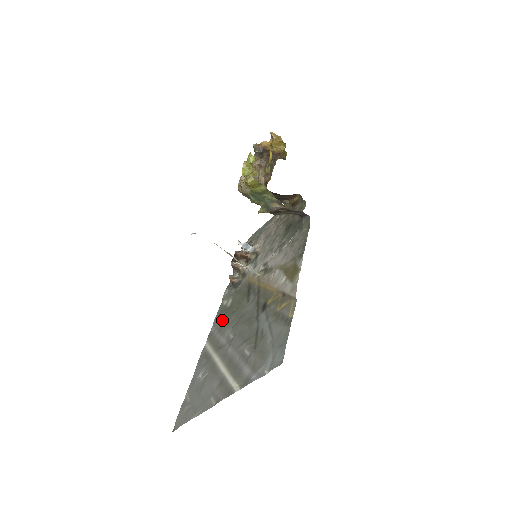
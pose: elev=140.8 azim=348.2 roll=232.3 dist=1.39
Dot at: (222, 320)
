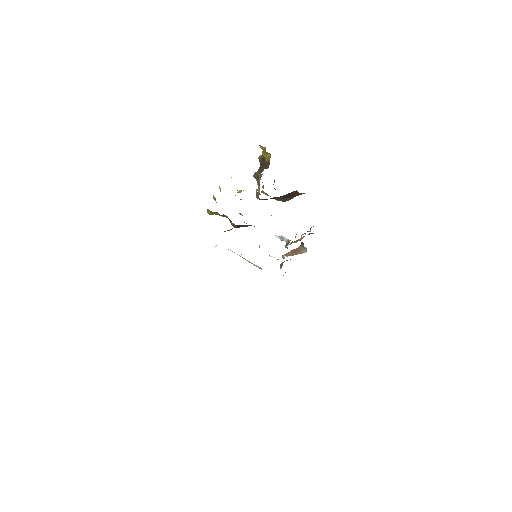
Dot at: occluded
